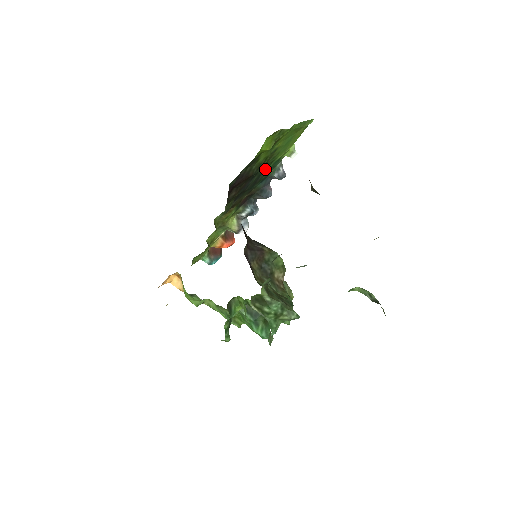
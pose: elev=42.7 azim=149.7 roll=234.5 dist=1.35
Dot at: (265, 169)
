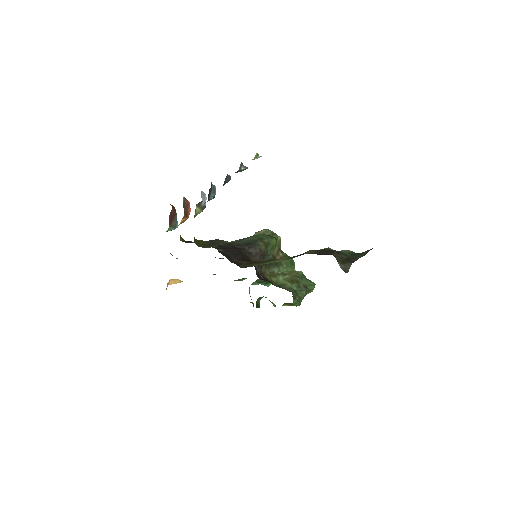
Dot at: occluded
